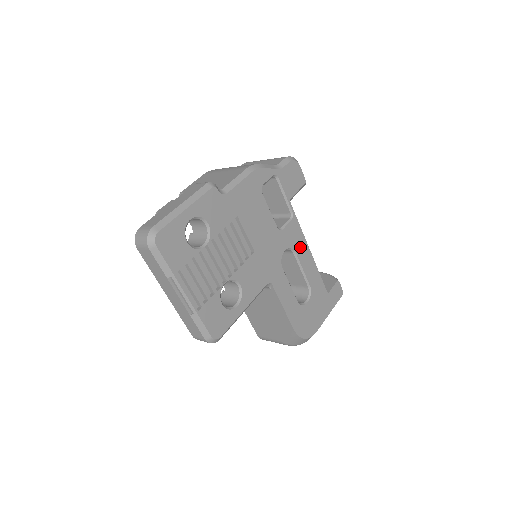
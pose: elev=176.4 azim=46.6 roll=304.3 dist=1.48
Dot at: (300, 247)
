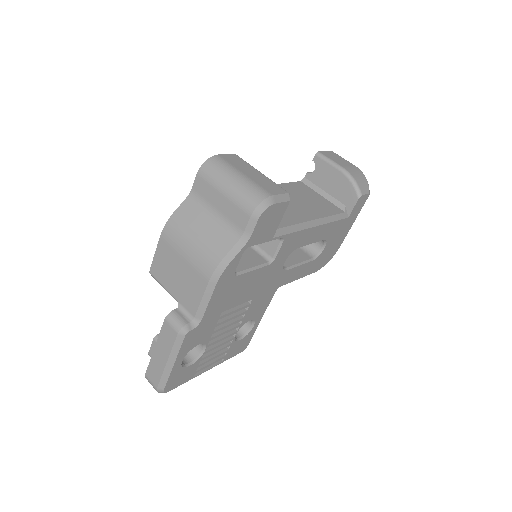
Dot at: (302, 239)
